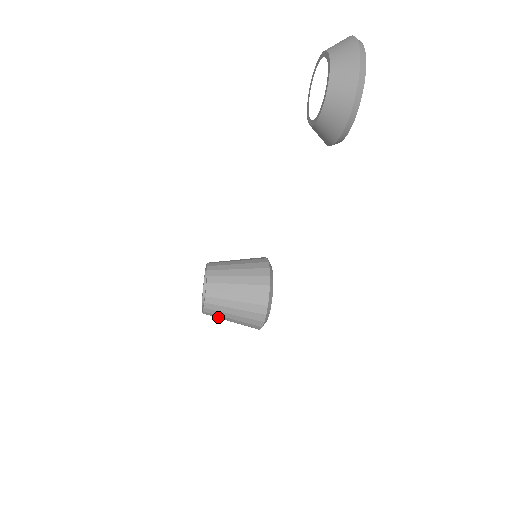
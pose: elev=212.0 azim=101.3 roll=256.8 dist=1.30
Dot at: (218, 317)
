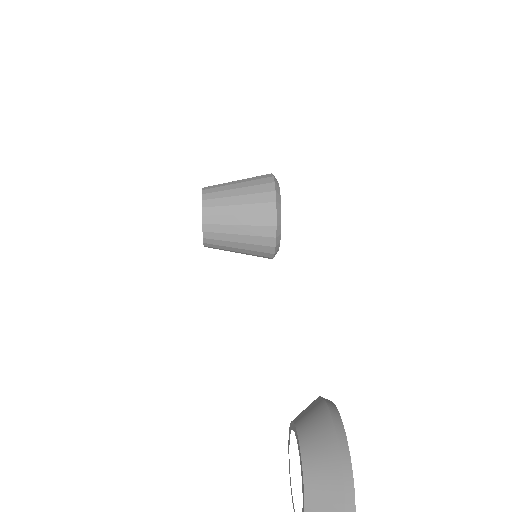
Dot at: occluded
